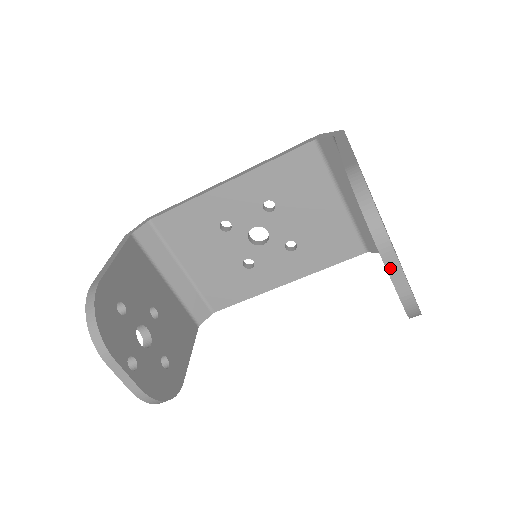
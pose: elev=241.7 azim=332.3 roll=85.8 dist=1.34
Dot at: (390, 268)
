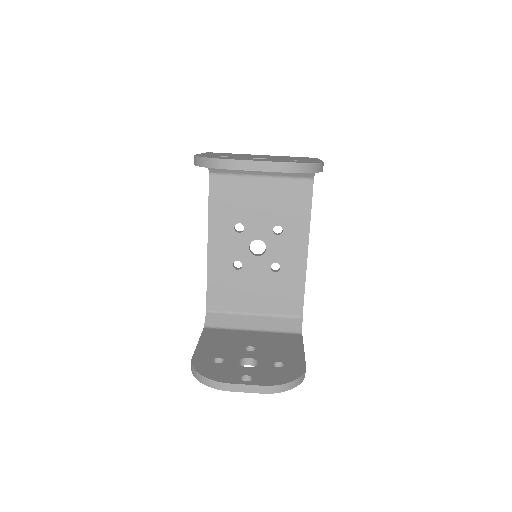
Dot at: (249, 168)
